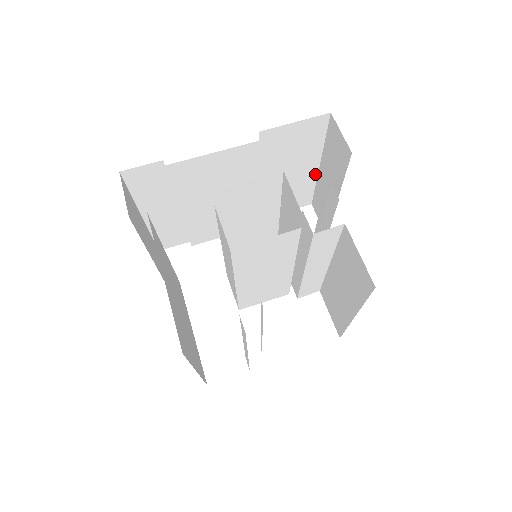
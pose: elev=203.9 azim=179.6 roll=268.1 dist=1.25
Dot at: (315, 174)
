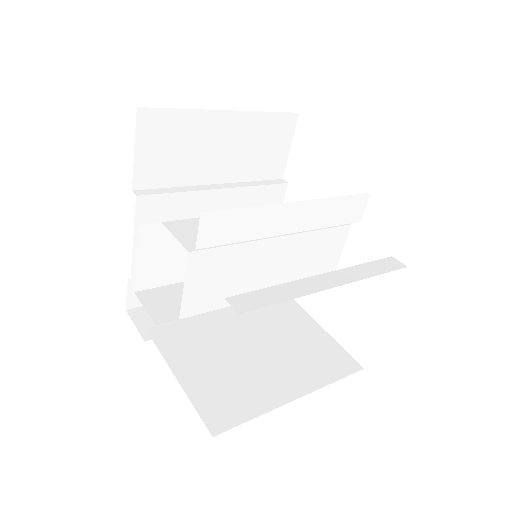
Dot at: (242, 114)
